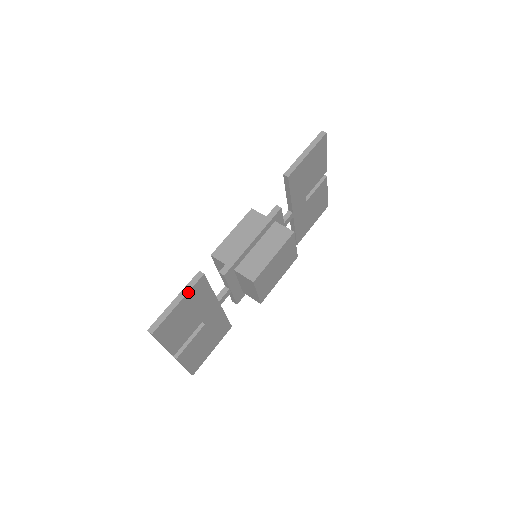
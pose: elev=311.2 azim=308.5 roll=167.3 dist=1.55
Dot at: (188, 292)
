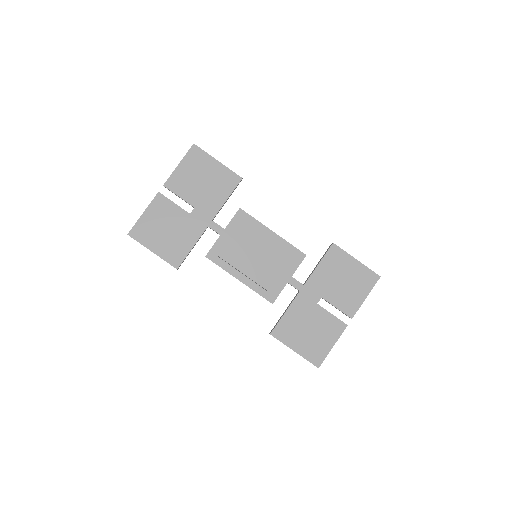
Dot at: (227, 168)
